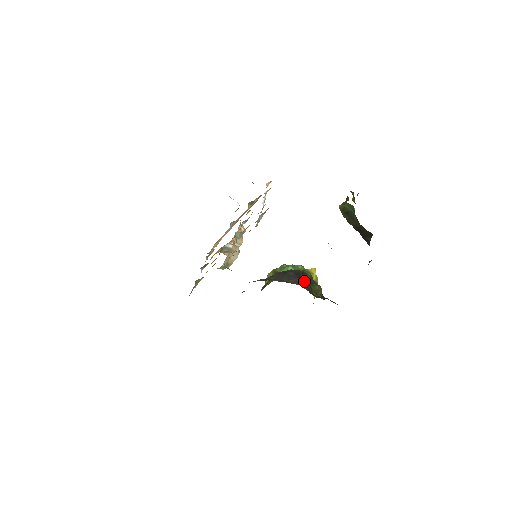
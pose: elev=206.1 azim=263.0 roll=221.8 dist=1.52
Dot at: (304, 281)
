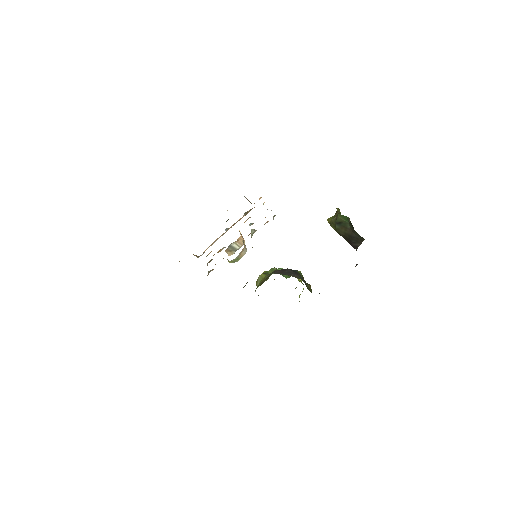
Dot at: occluded
